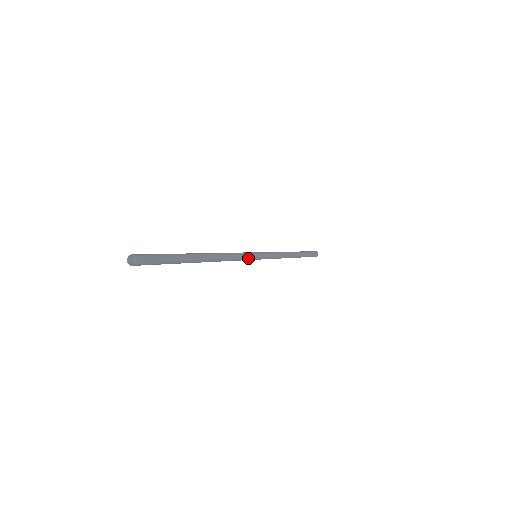
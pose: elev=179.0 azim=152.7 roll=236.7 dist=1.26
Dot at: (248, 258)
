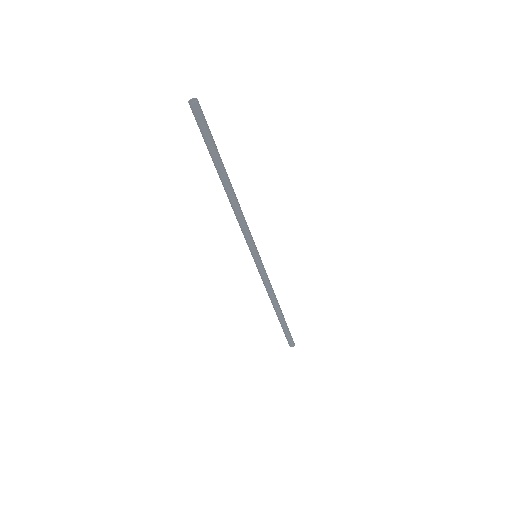
Dot at: (253, 241)
